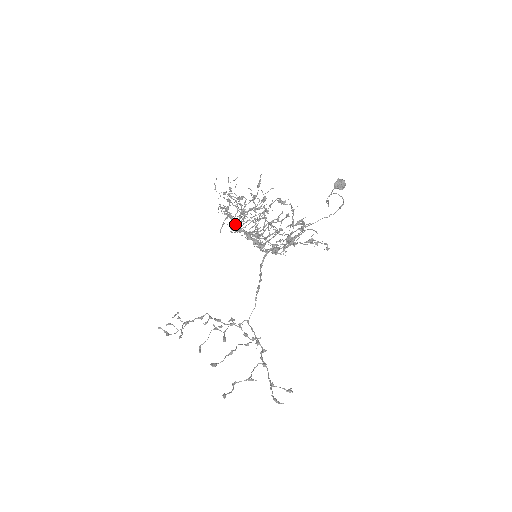
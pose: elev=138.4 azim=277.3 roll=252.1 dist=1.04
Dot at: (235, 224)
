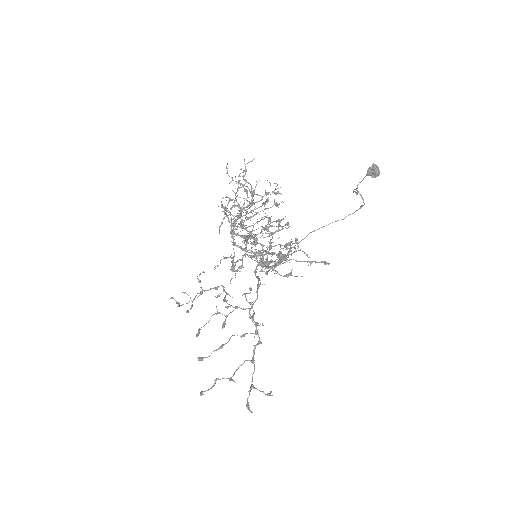
Dot at: occluded
